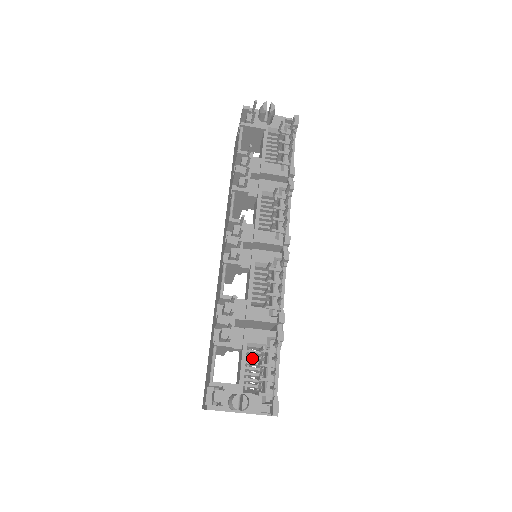
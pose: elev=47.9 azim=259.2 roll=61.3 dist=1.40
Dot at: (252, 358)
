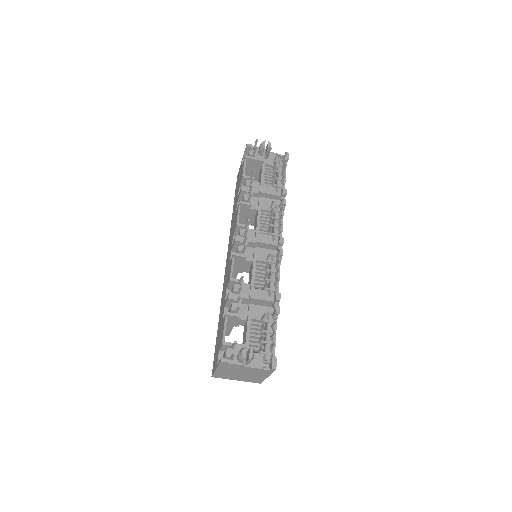
Dot at: (255, 328)
